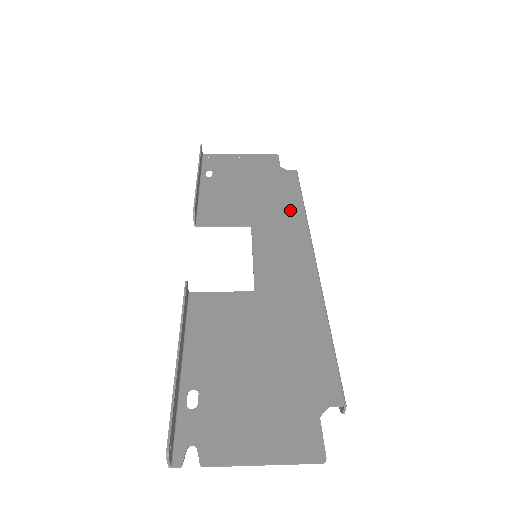
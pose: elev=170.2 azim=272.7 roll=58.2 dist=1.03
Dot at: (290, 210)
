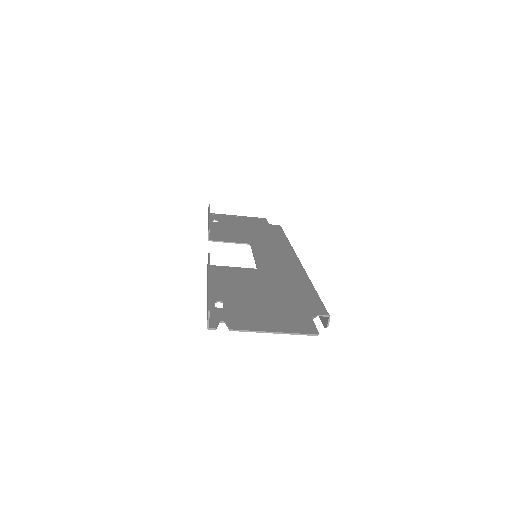
Dot at: (278, 240)
